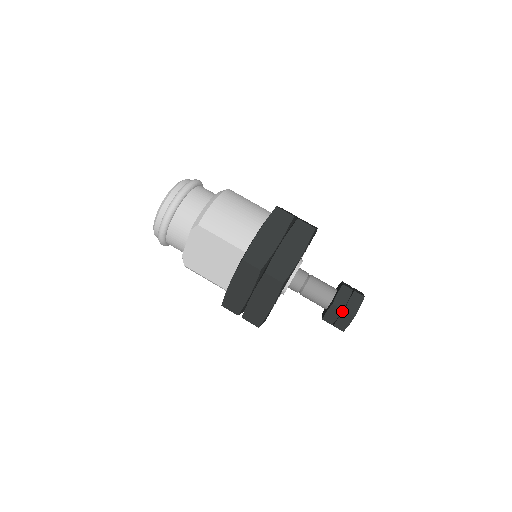
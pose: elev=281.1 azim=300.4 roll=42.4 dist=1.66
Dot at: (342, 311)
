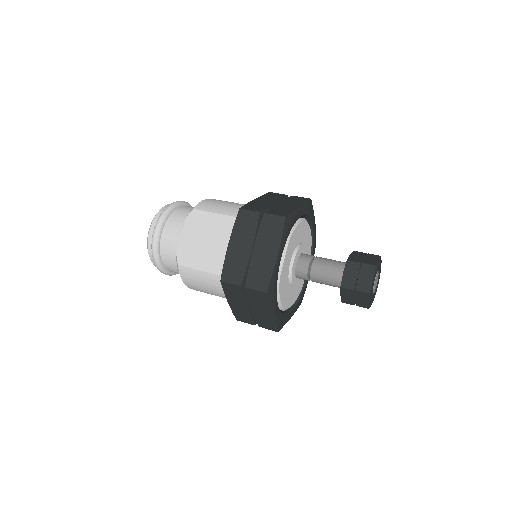
Dot at: (360, 267)
